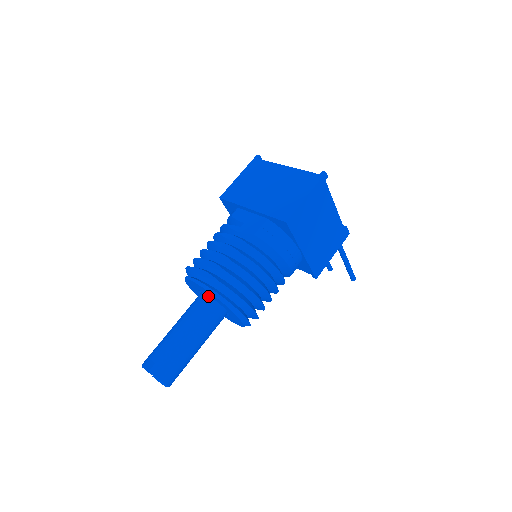
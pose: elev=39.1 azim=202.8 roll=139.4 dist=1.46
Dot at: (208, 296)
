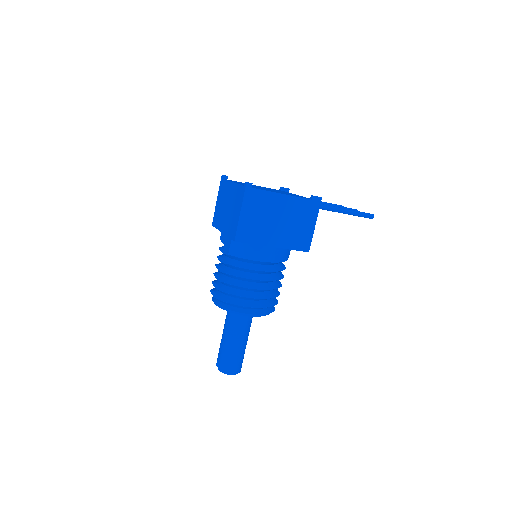
Dot at: occluded
